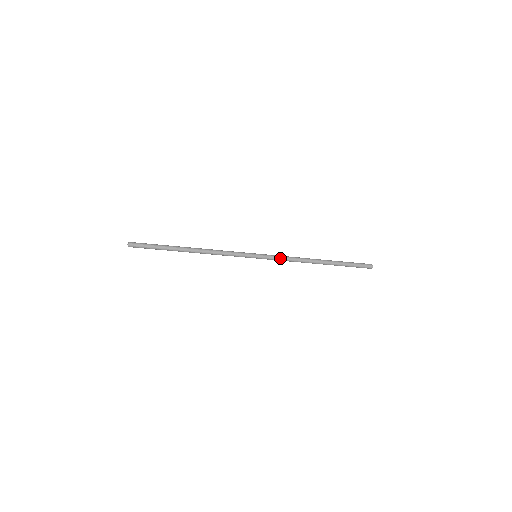
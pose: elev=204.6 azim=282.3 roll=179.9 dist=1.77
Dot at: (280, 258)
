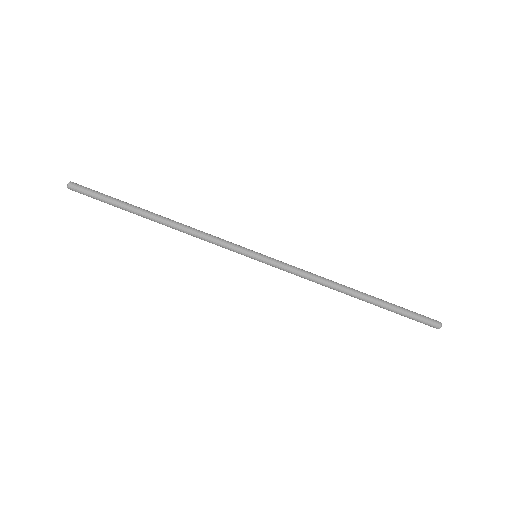
Dot at: (293, 266)
